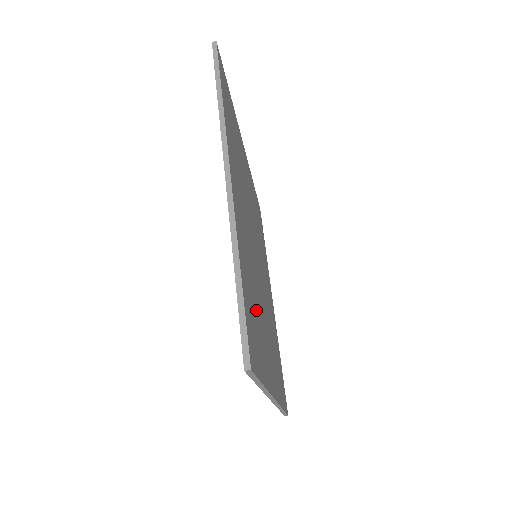
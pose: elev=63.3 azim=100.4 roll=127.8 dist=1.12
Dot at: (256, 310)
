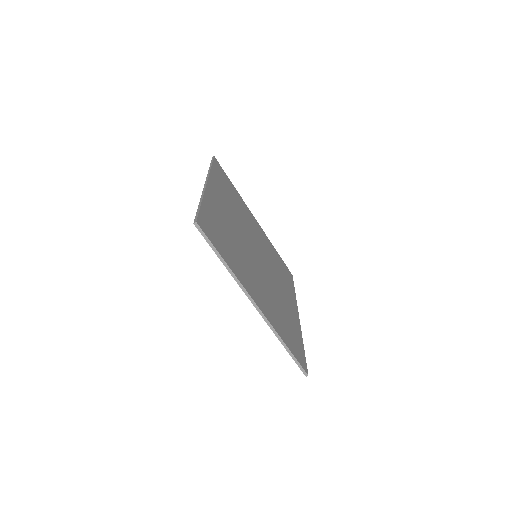
Dot at: (285, 319)
